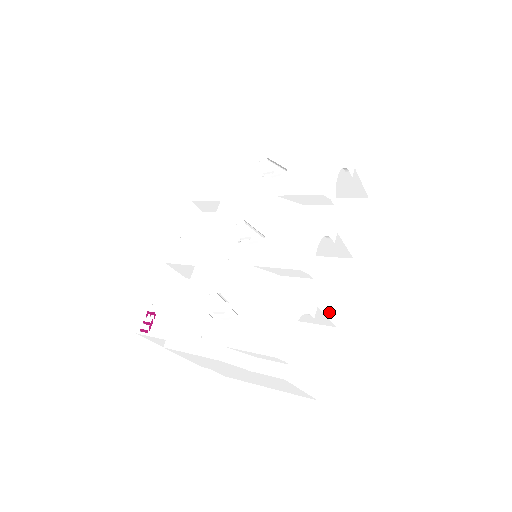
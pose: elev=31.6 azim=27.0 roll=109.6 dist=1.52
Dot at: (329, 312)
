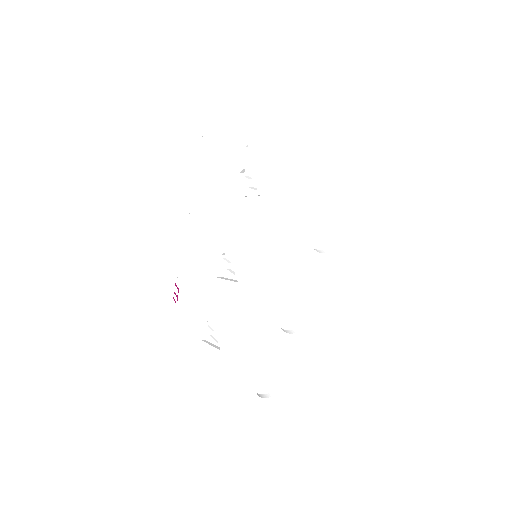
Dot at: (325, 336)
